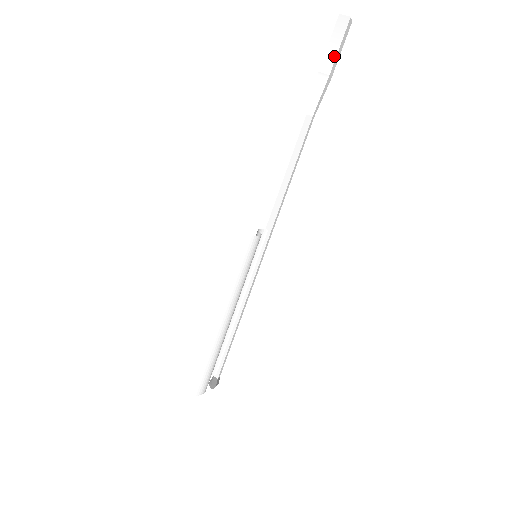
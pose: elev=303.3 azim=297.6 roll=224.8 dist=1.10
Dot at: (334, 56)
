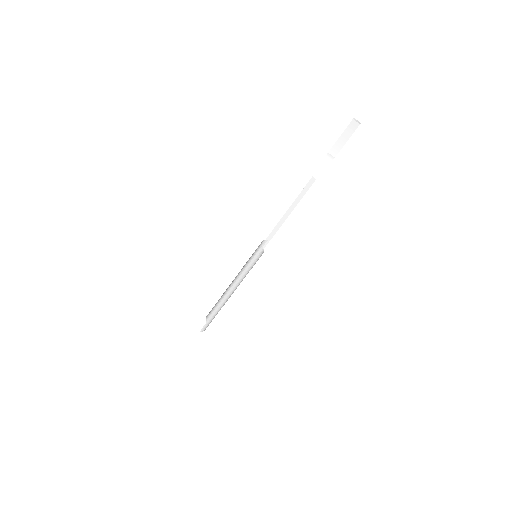
Dot at: (341, 146)
